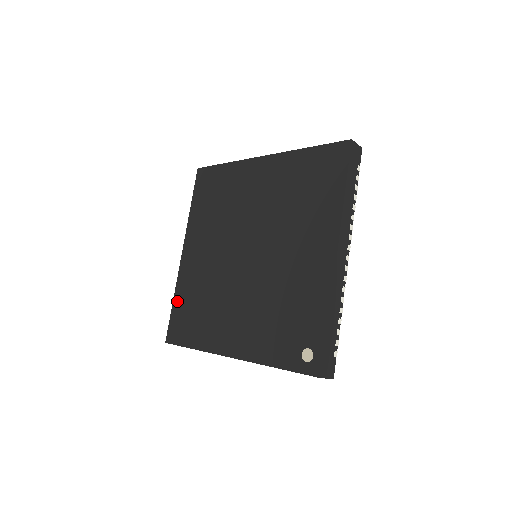
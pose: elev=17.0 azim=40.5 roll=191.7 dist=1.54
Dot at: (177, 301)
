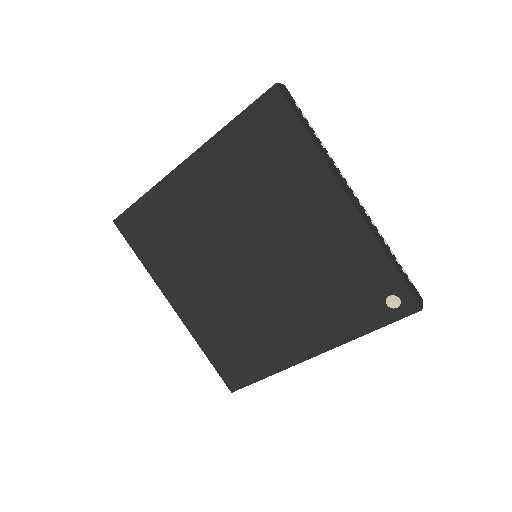
Dot at: (210, 352)
